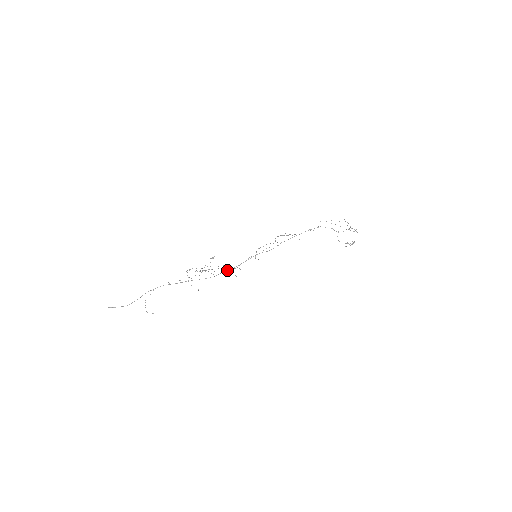
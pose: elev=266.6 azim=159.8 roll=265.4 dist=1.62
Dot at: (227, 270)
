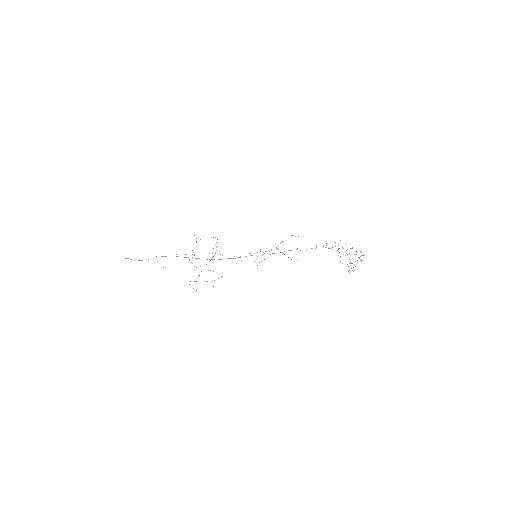
Dot at: (228, 258)
